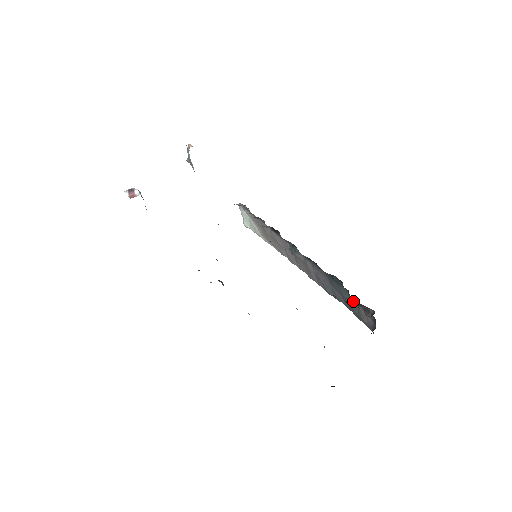
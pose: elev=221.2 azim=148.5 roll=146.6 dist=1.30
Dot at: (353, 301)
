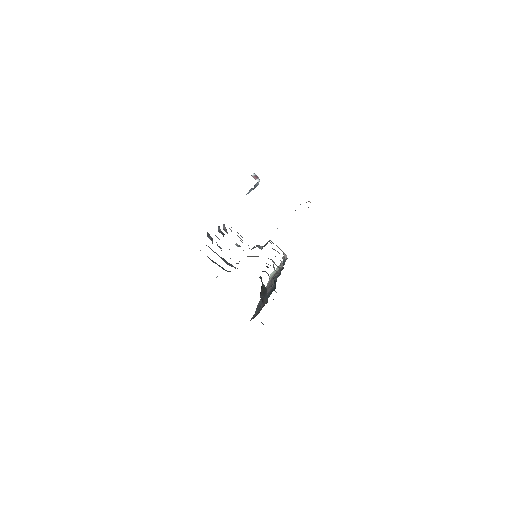
Dot at: occluded
